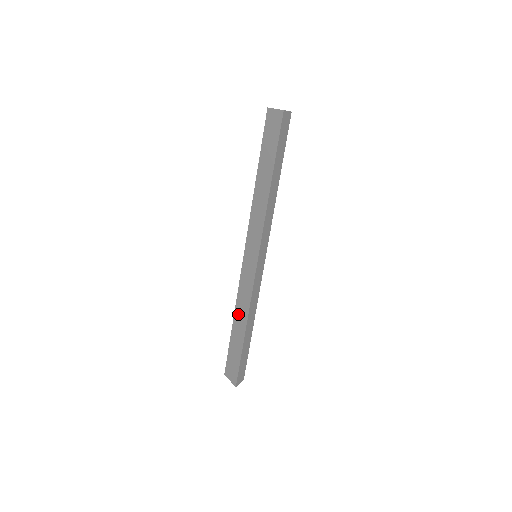
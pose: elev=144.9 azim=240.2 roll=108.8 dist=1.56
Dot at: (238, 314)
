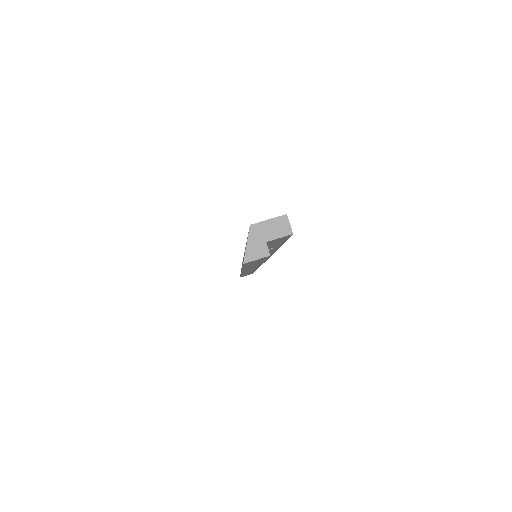
Dot at: occluded
